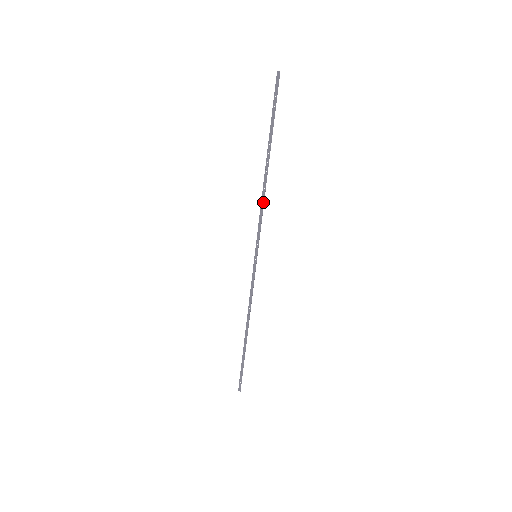
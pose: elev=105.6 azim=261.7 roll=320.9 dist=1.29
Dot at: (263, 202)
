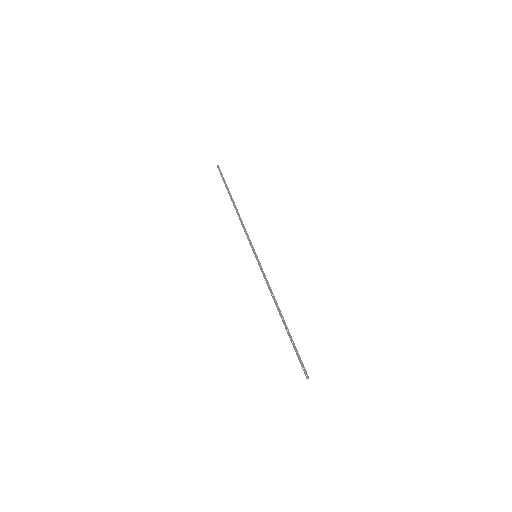
Dot at: (242, 223)
